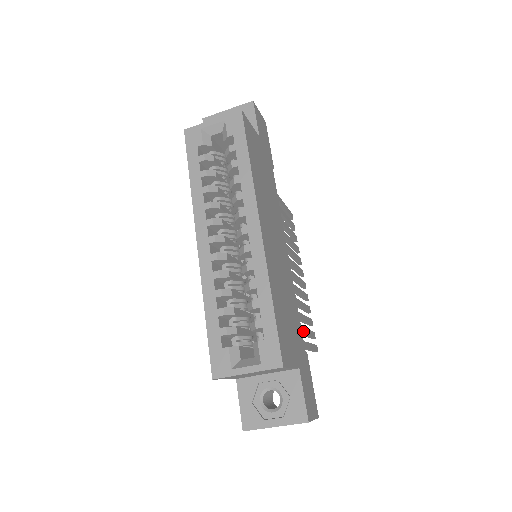
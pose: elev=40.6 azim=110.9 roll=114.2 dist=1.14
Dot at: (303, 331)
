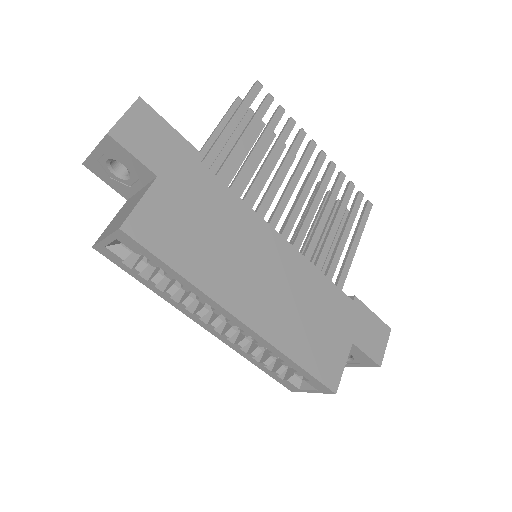
Dot at: (345, 238)
